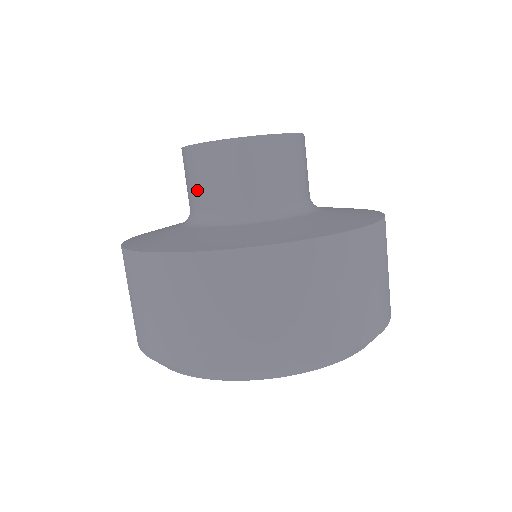
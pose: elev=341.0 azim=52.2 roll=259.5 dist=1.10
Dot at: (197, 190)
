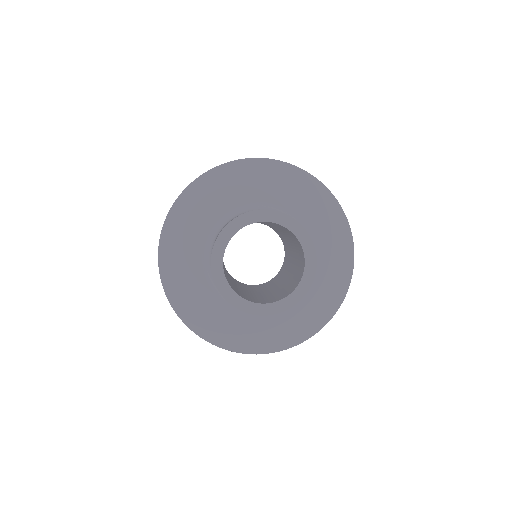
Dot at: occluded
